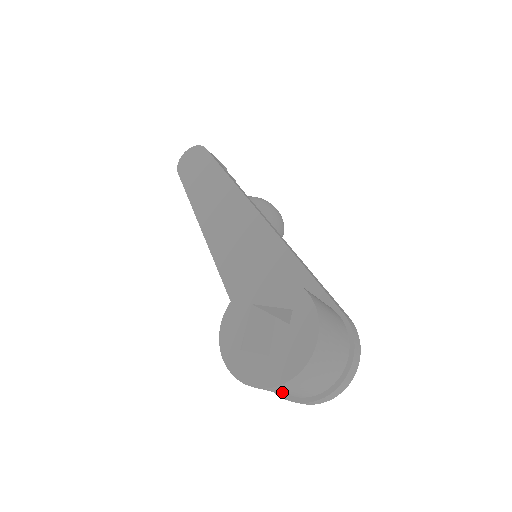
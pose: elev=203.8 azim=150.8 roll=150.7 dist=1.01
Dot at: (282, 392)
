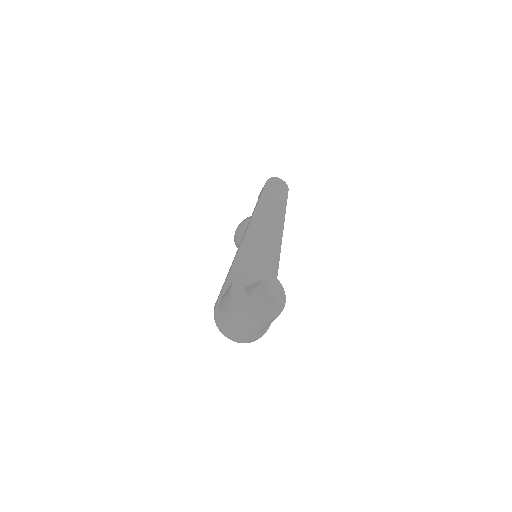
Dot at: (234, 318)
